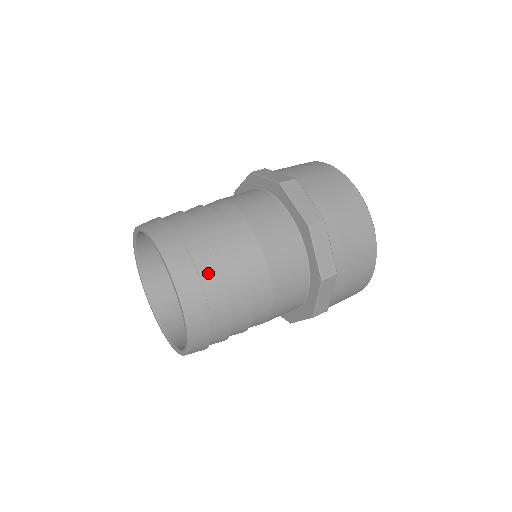
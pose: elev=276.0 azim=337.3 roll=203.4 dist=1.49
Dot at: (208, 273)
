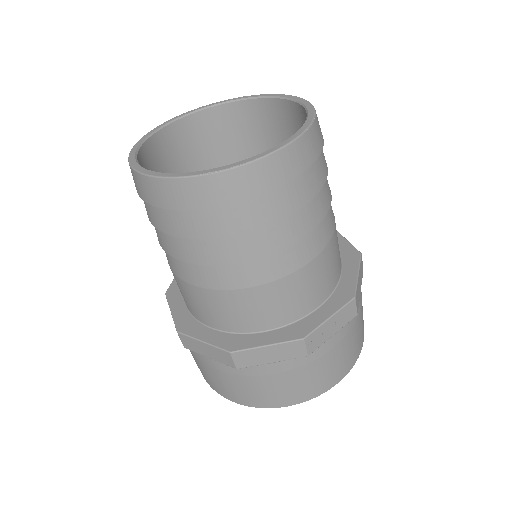
Dot at: occluded
